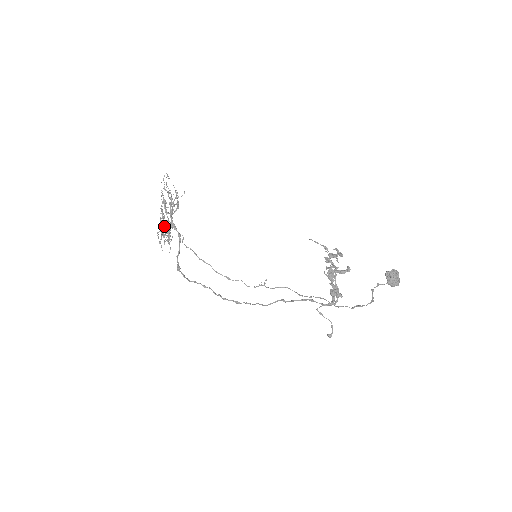
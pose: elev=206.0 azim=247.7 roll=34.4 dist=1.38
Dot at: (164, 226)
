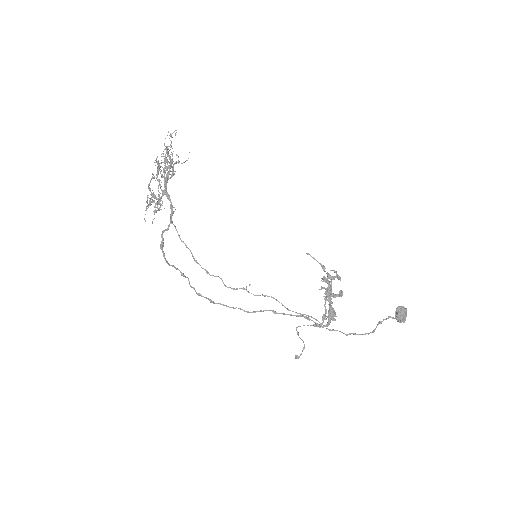
Dot at: (158, 190)
